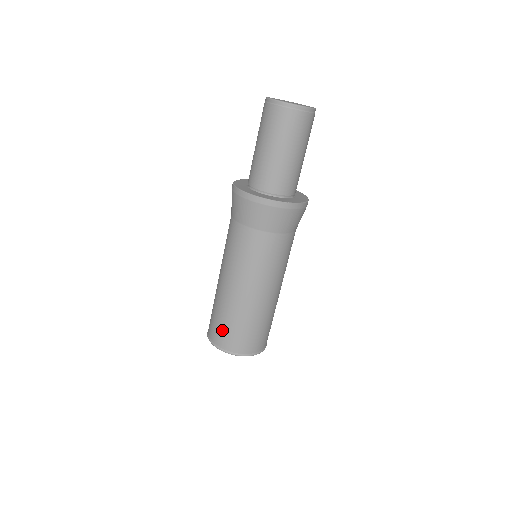
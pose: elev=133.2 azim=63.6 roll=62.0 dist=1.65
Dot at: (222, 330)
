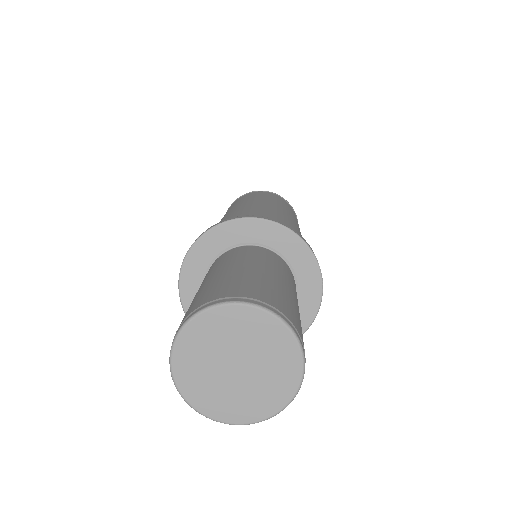
Dot at: occluded
